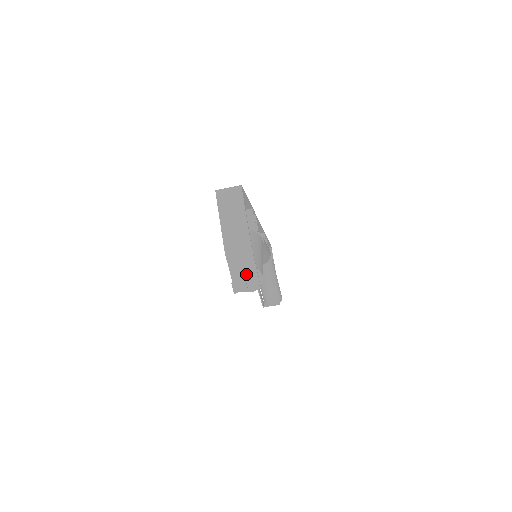
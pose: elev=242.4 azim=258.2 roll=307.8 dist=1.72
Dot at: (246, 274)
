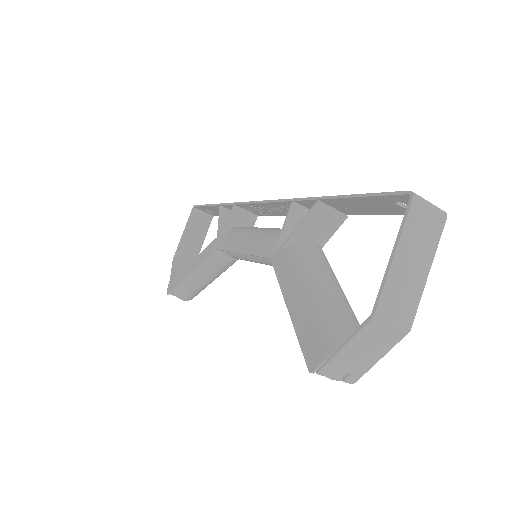
Dot at: (360, 358)
